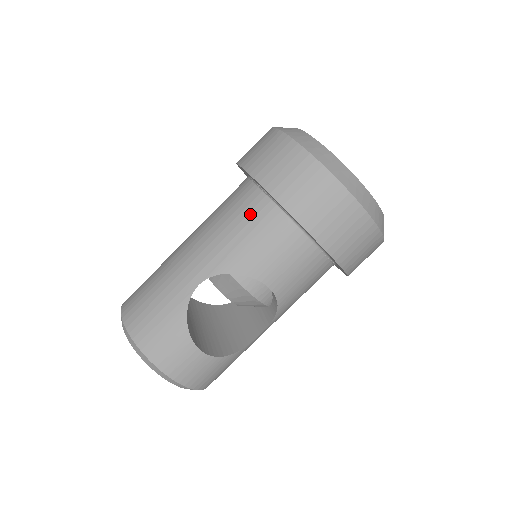
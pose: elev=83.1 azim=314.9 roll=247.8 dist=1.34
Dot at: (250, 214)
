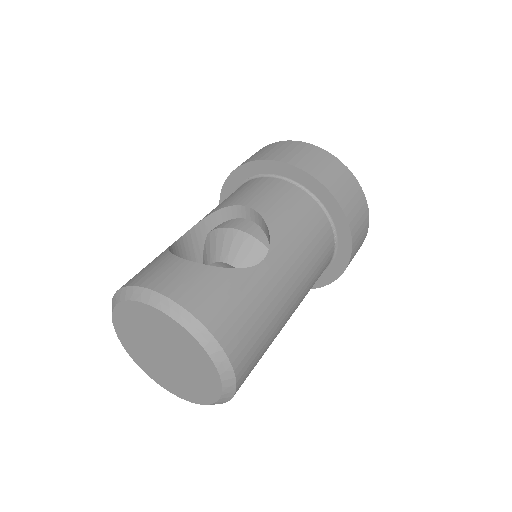
Dot at: occluded
